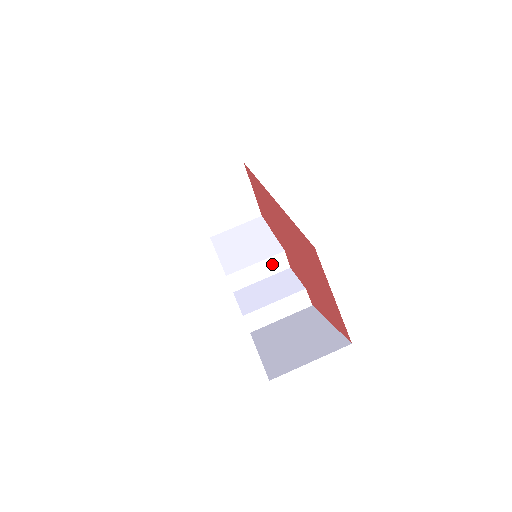
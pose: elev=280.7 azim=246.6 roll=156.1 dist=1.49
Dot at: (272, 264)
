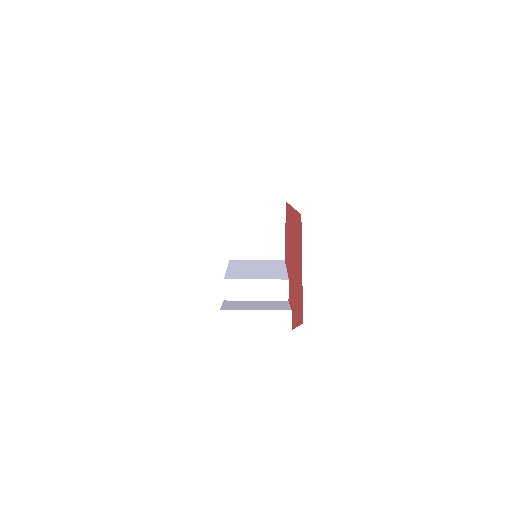
Dot at: (272, 288)
